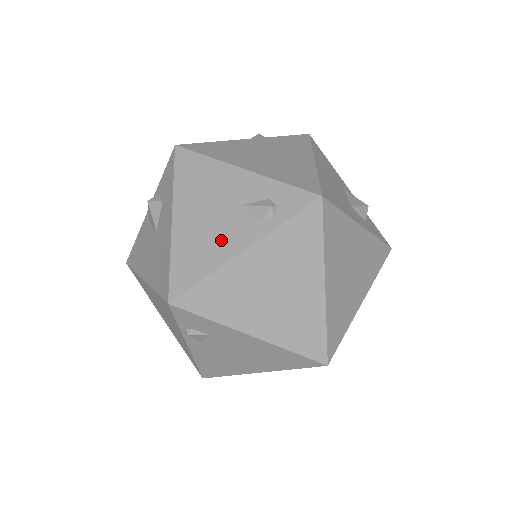
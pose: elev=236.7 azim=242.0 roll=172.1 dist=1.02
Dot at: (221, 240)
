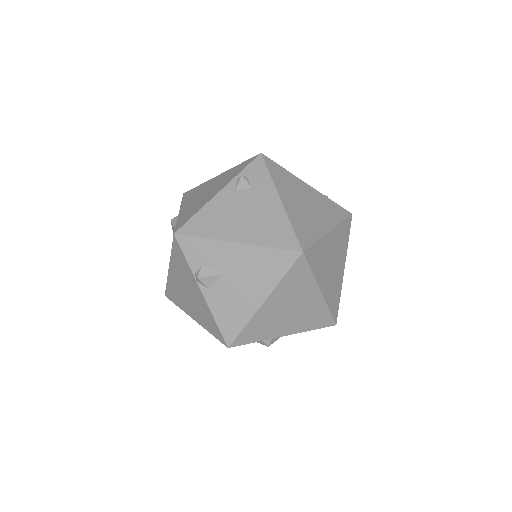
Dot at: occluded
